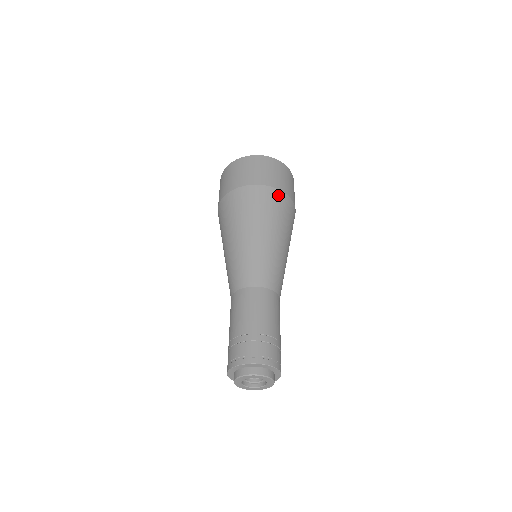
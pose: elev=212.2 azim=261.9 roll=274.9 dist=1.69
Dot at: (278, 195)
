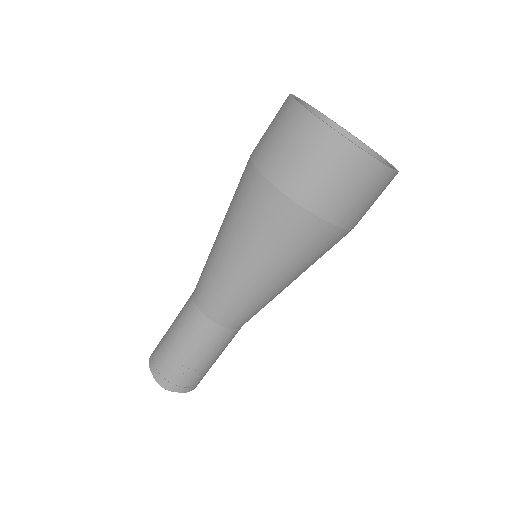
Dot at: occluded
